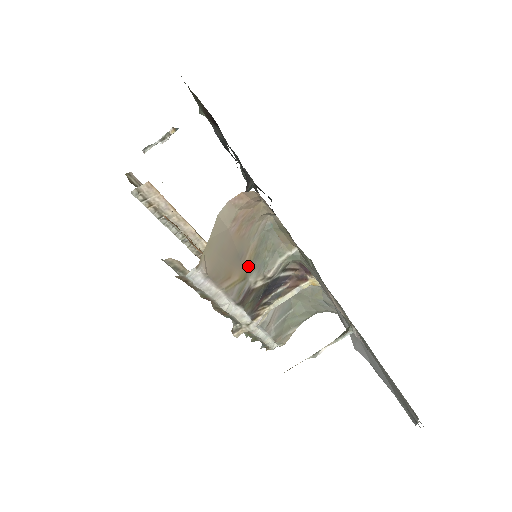
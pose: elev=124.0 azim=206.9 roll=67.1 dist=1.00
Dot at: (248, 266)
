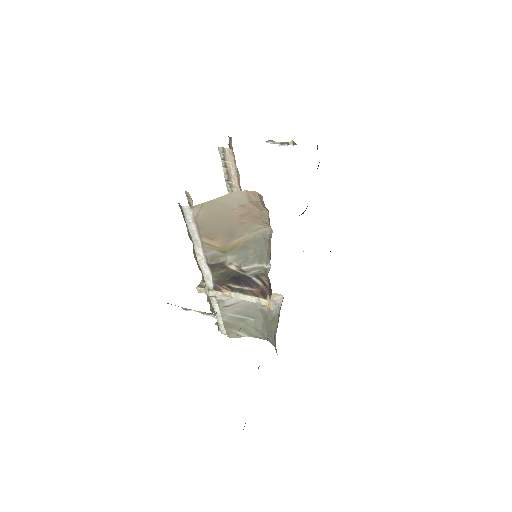
Dot at: (233, 247)
